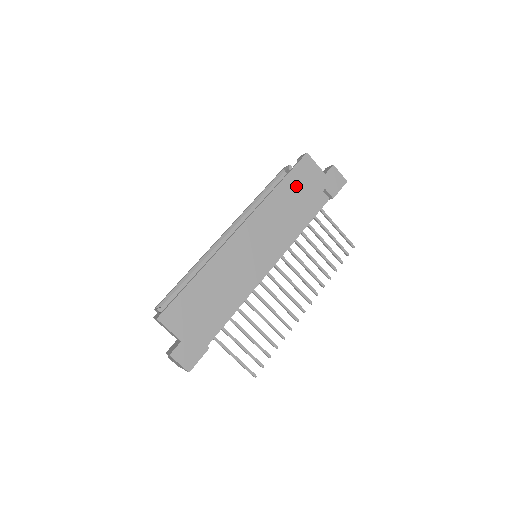
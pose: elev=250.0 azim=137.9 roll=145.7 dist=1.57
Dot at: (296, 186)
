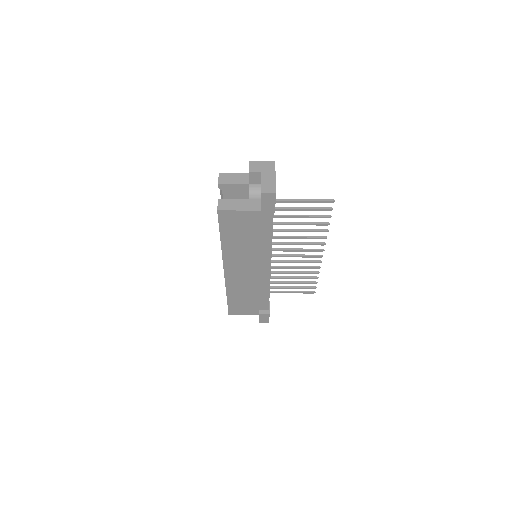
Dot at: occluded
